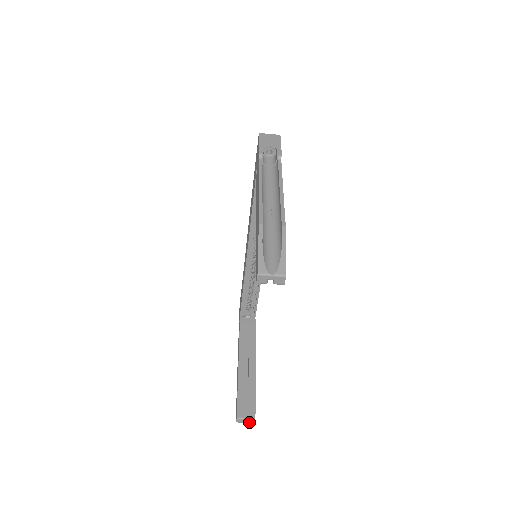
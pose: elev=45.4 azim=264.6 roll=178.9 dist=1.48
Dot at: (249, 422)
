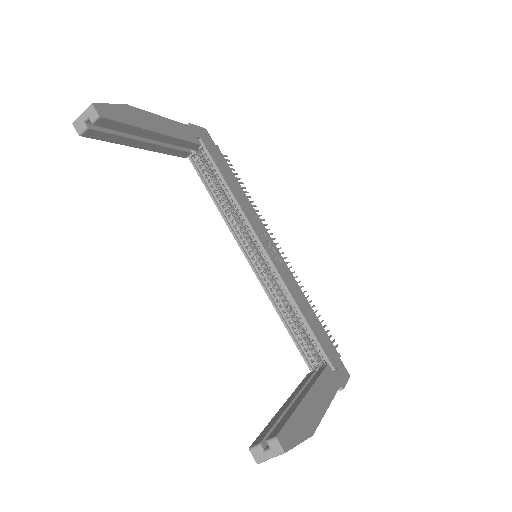
Dot at: (274, 453)
